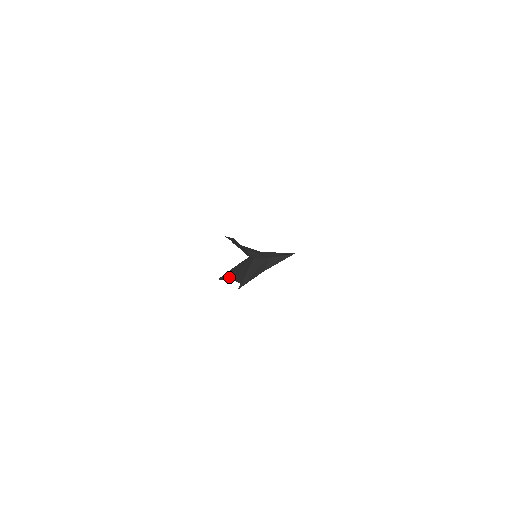
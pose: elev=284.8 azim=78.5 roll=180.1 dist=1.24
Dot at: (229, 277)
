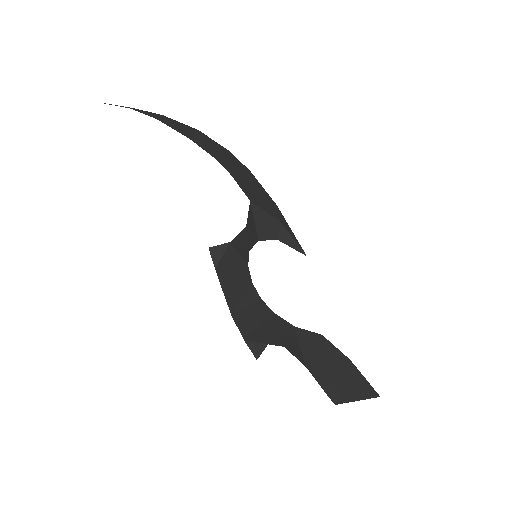
Dot at: occluded
